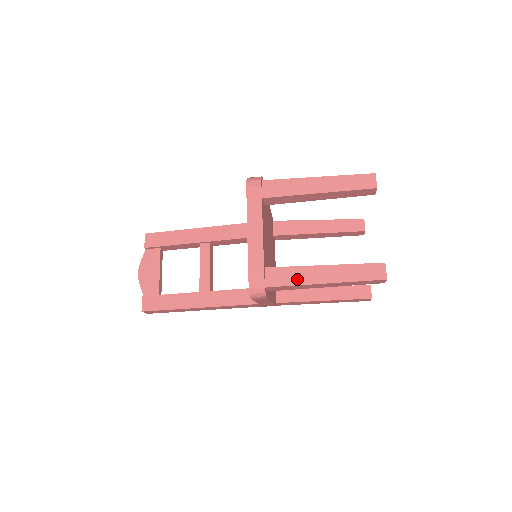
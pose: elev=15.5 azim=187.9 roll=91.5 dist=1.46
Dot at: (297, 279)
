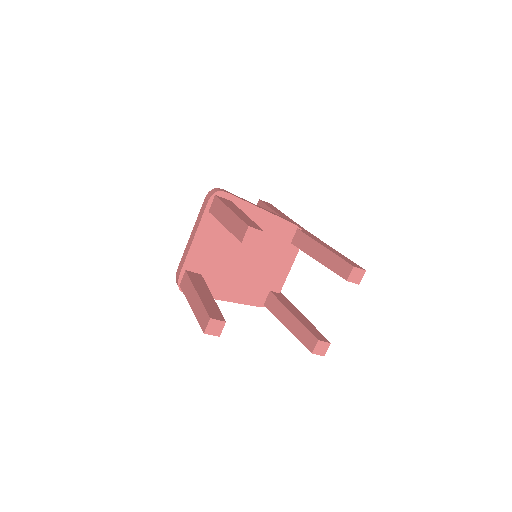
Dot at: (187, 291)
